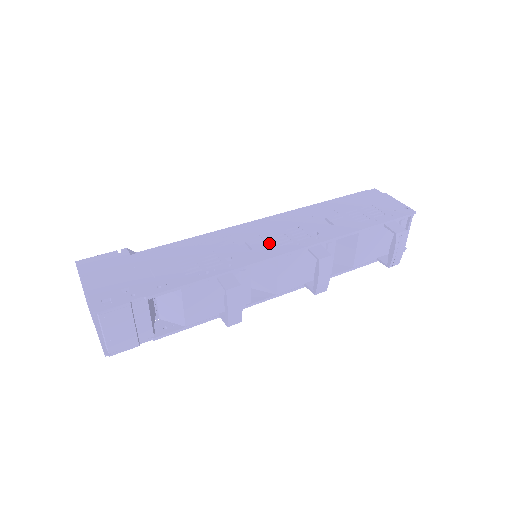
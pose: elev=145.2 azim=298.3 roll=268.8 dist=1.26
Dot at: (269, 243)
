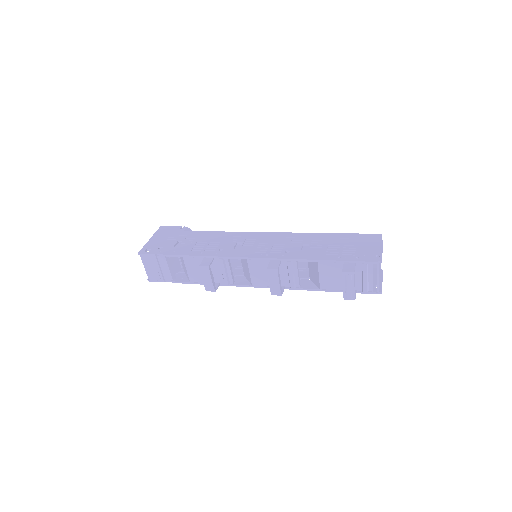
Dot at: (252, 248)
